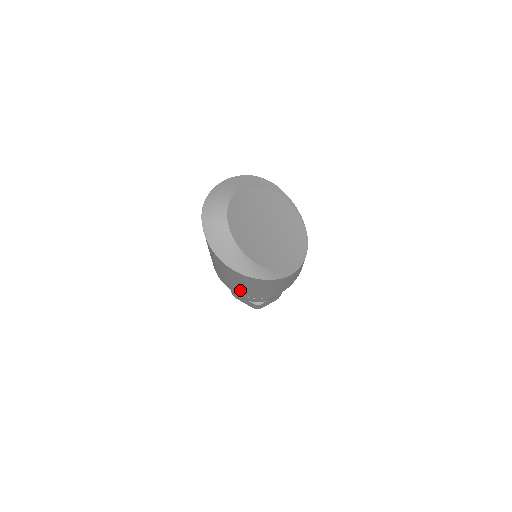
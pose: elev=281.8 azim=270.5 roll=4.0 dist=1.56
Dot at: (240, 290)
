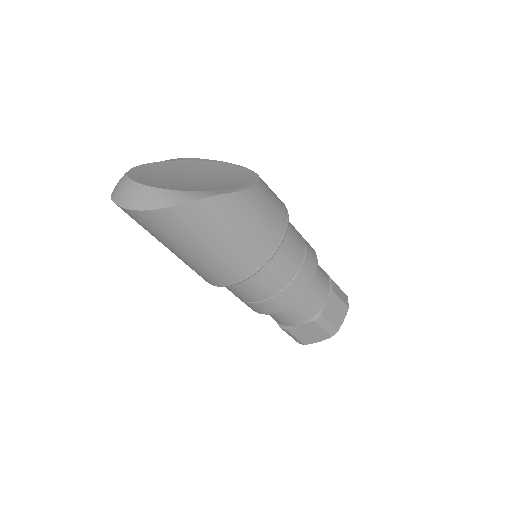
Dot at: (227, 263)
